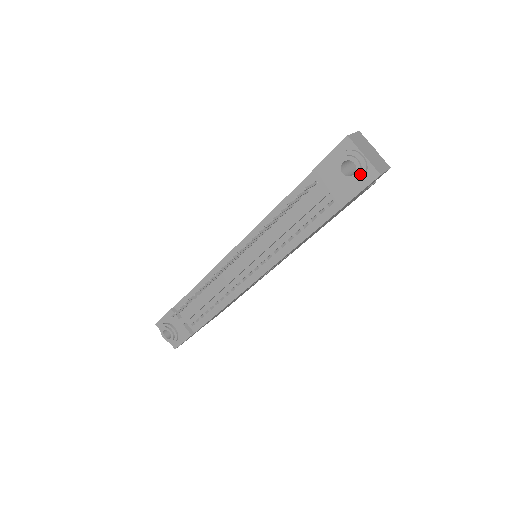
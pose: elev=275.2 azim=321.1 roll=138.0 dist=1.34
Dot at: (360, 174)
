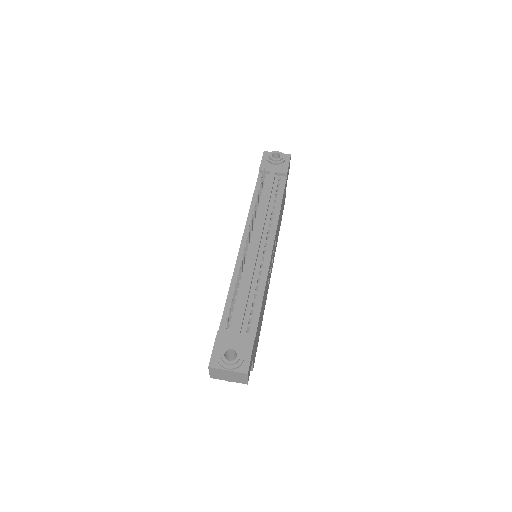
Dot at: (283, 156)
